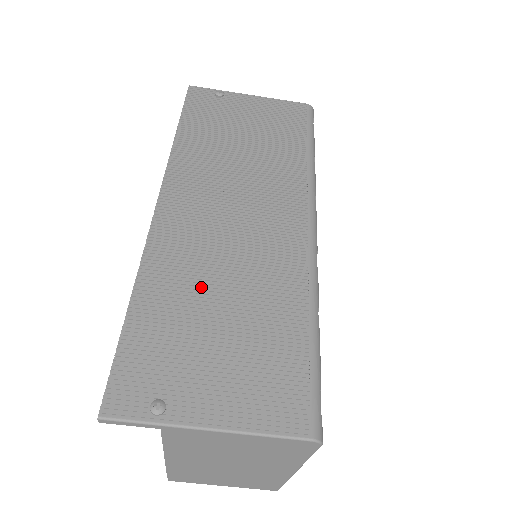
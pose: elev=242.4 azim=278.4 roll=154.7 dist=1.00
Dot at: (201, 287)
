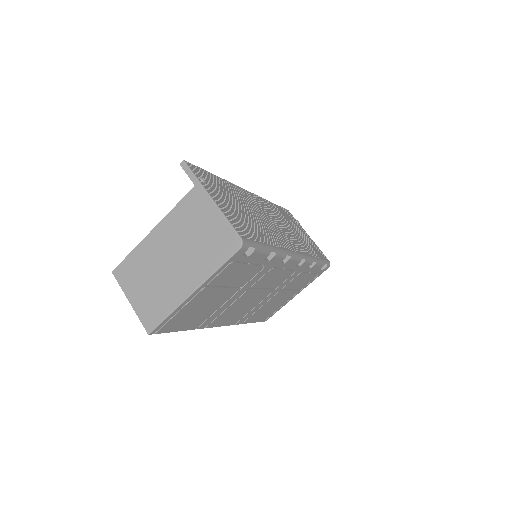
Dot at: (242, 203)
